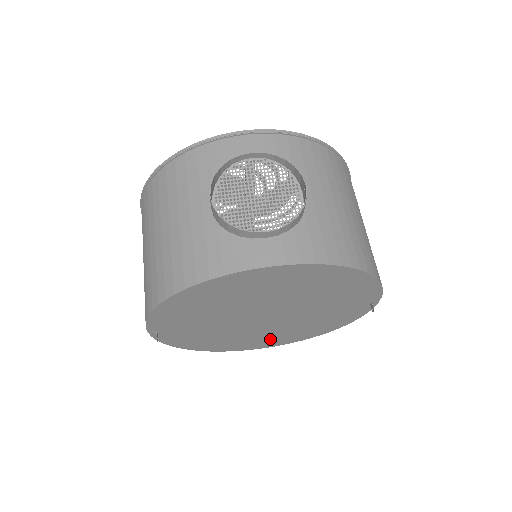
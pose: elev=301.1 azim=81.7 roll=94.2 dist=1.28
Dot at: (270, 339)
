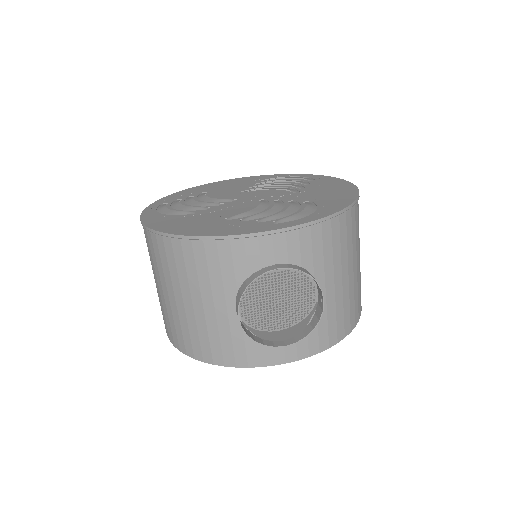
Dot at: occluded
